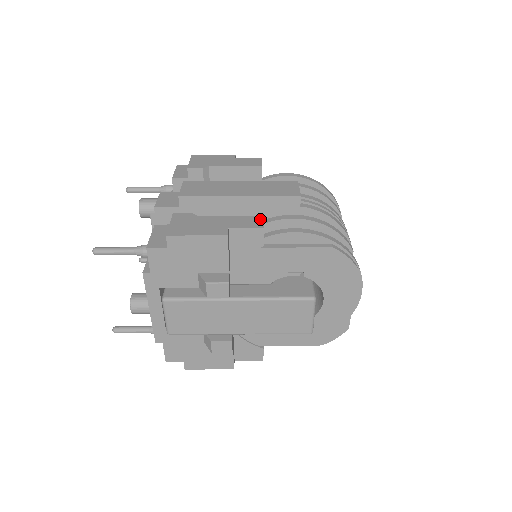
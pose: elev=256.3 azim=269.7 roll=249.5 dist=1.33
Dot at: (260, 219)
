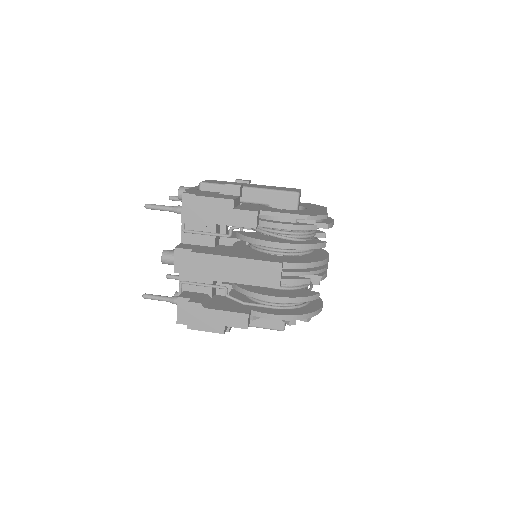
Dot at: occluded
